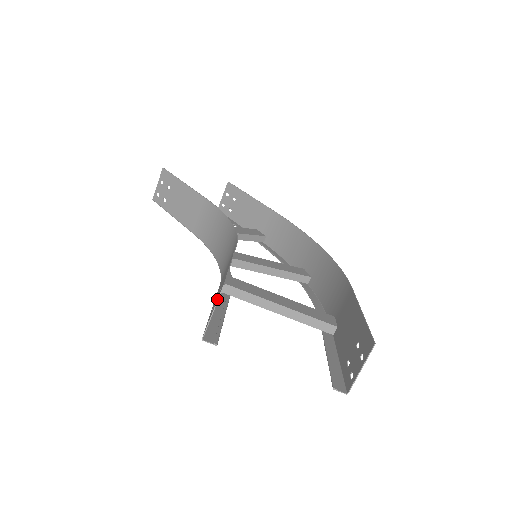
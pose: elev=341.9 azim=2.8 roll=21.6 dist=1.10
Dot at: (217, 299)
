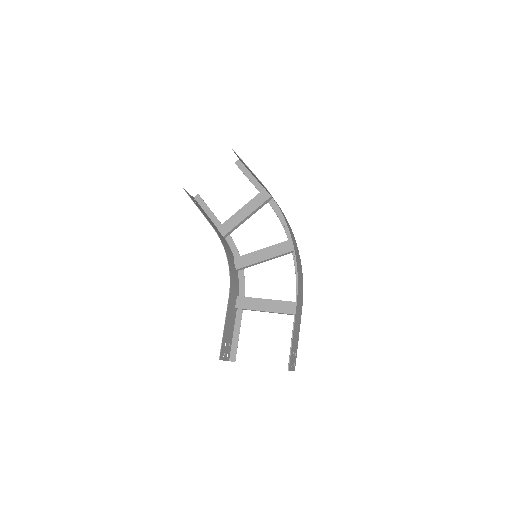
Dot at: (222, 358)
